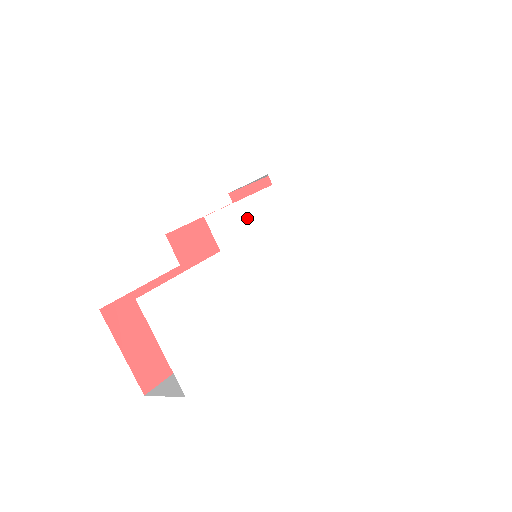
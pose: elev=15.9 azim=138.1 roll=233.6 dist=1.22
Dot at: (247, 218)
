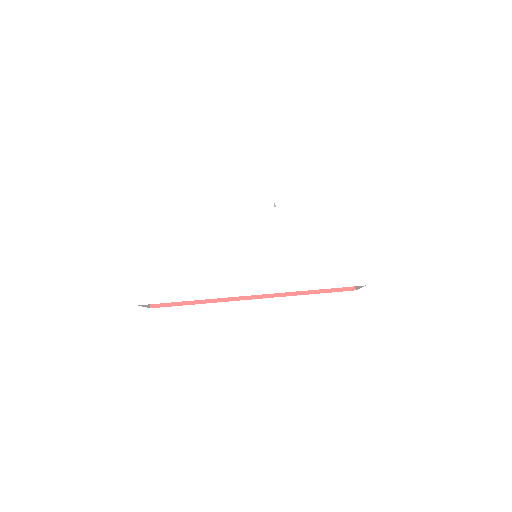
Dot at: (238, 223)
